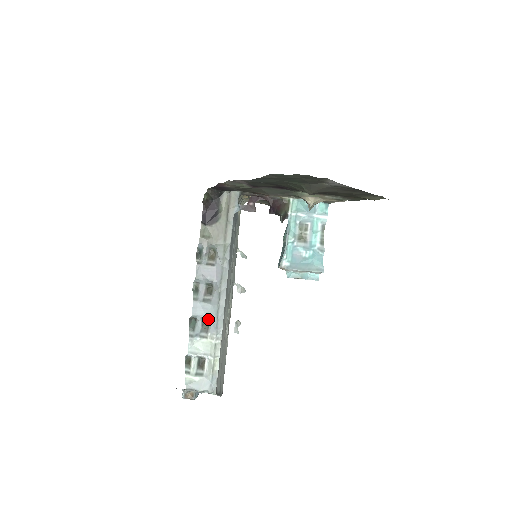
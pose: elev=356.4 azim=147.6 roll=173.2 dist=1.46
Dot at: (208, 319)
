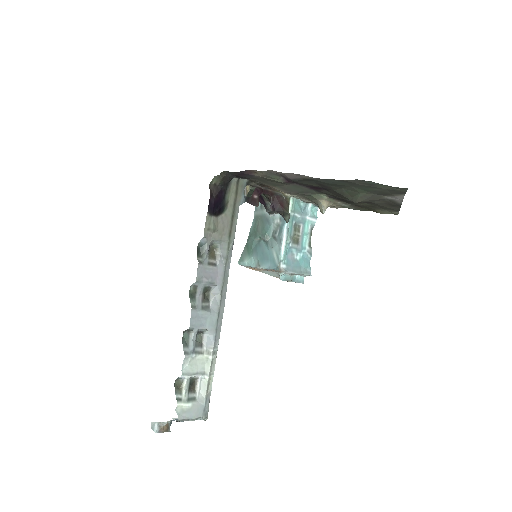
Dot at: (204, 330)
